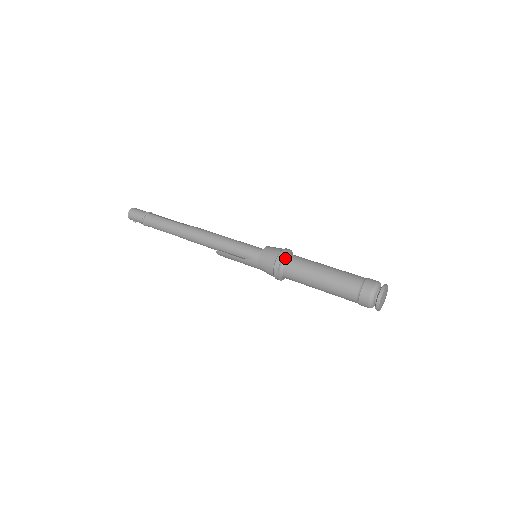
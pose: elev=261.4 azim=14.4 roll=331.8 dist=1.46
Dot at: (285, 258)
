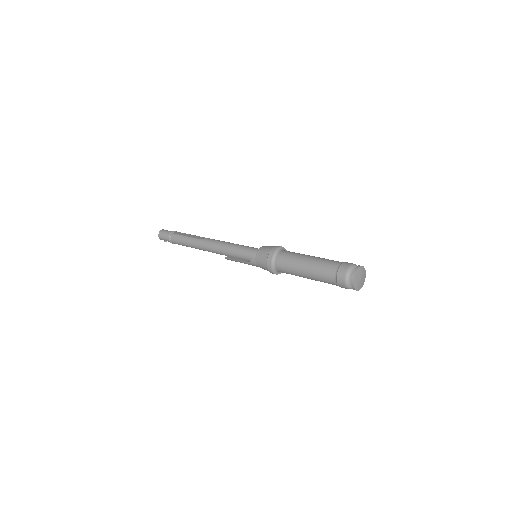
Dot at: (274, 257)
